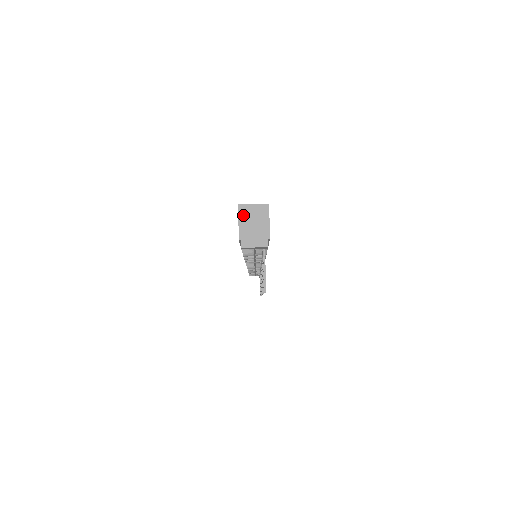
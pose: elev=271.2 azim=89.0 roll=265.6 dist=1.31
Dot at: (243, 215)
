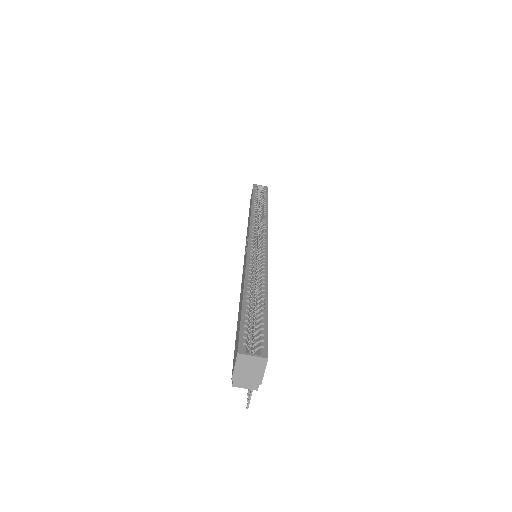
Dot at: (240, 363)
